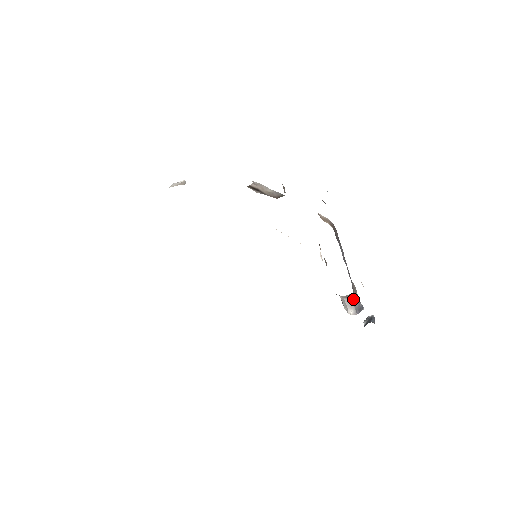
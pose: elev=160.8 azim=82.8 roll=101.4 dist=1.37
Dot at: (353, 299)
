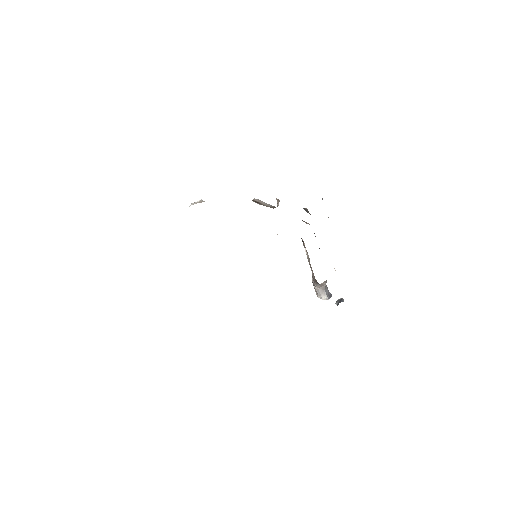
Dot at: (325, 288)
